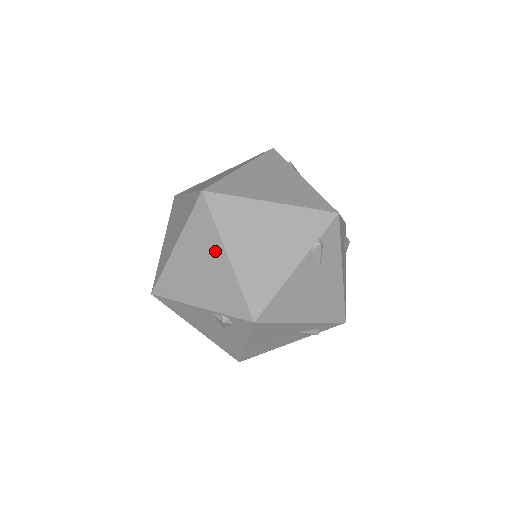
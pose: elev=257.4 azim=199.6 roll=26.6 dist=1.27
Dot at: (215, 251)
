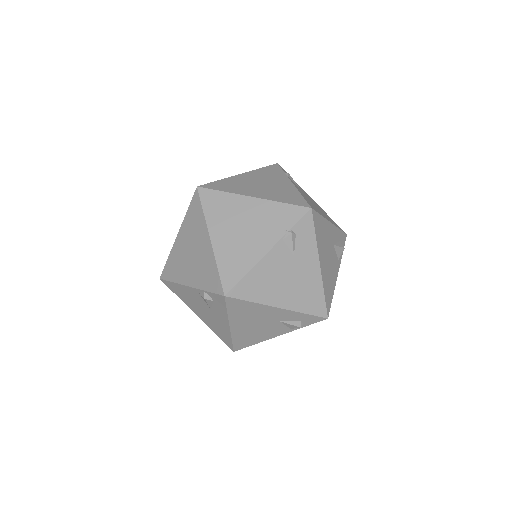
Dot at: (202, 236)
